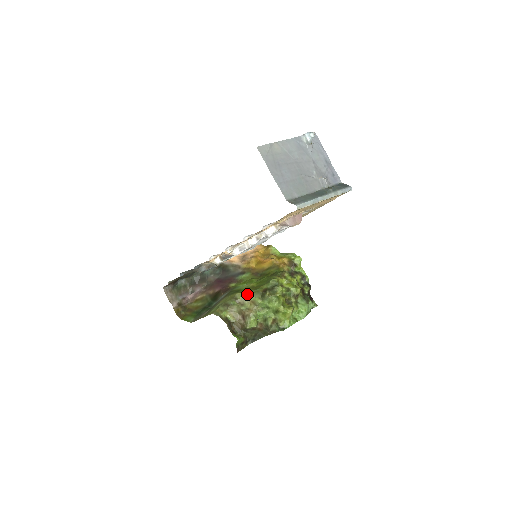
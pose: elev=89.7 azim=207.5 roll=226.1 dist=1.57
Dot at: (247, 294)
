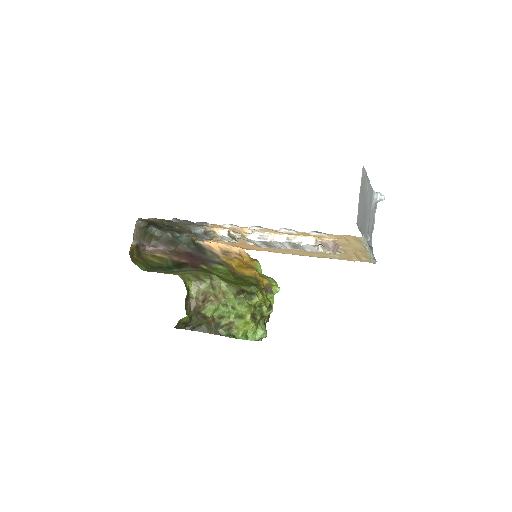
Dot at: (223, 282)
